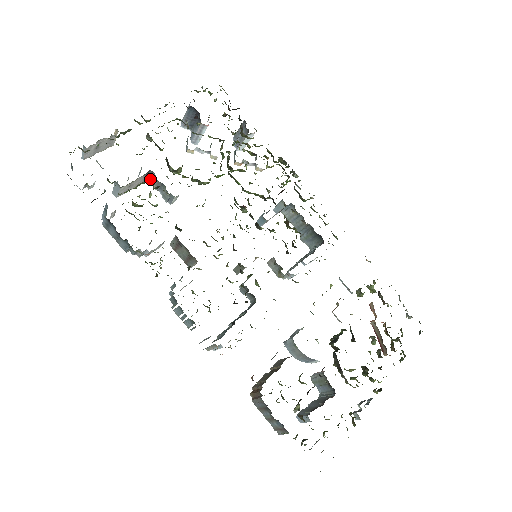
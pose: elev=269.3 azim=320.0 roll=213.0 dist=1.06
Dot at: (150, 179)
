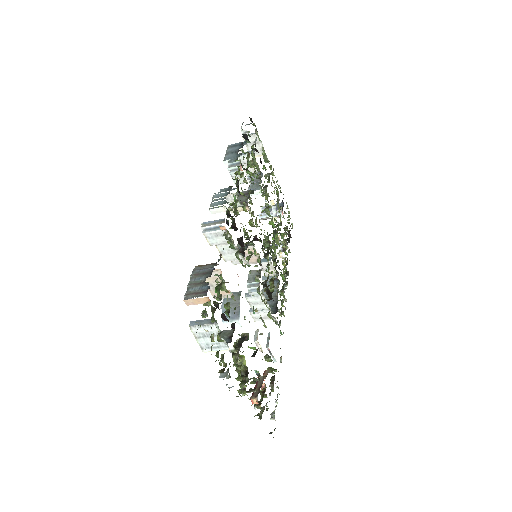
Dot at: (253, 177)
